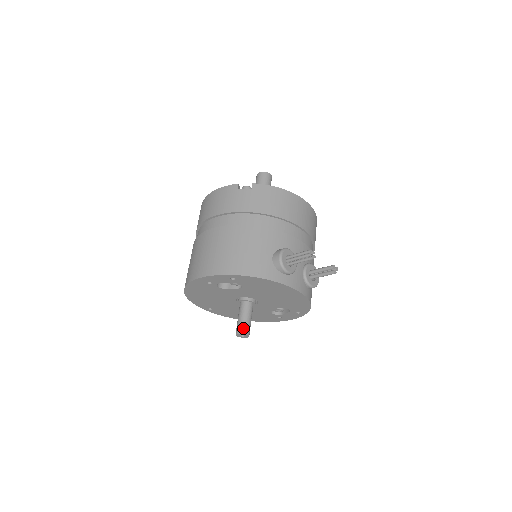
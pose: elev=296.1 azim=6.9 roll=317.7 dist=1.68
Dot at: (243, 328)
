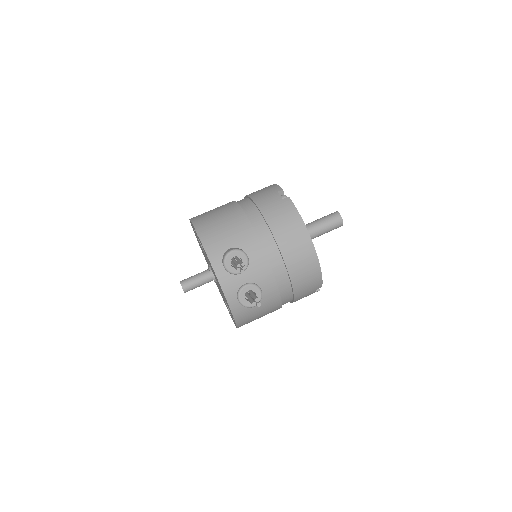
Dot at: (186, 282)
